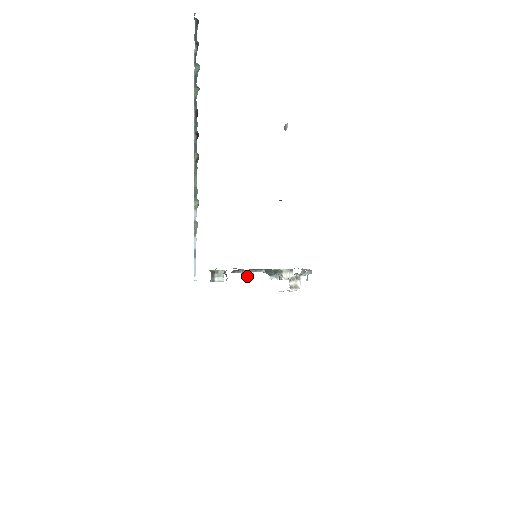
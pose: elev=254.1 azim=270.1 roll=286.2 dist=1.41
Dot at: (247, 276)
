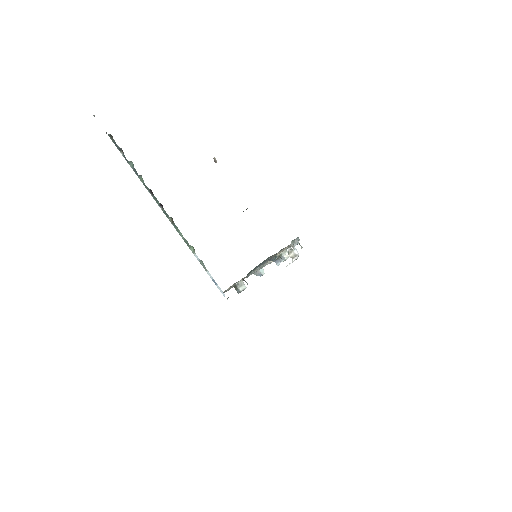
Dot at: (260, 274)
